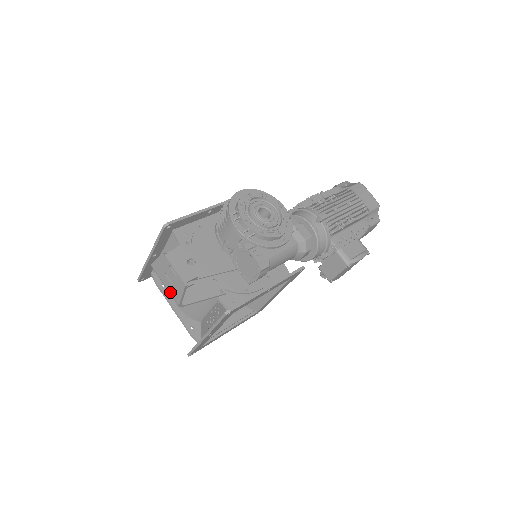
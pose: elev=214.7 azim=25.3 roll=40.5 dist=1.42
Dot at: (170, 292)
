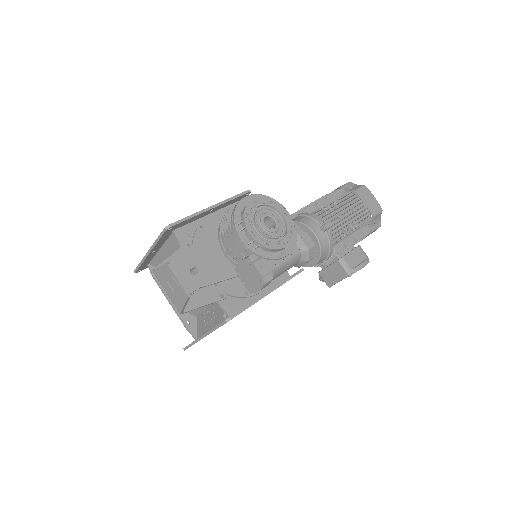
Dot at: (171, 299)
